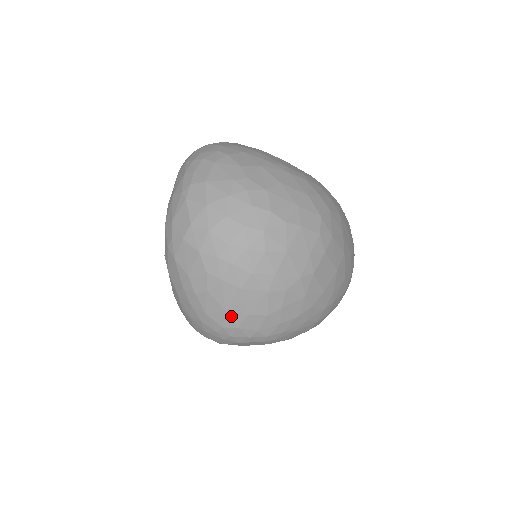
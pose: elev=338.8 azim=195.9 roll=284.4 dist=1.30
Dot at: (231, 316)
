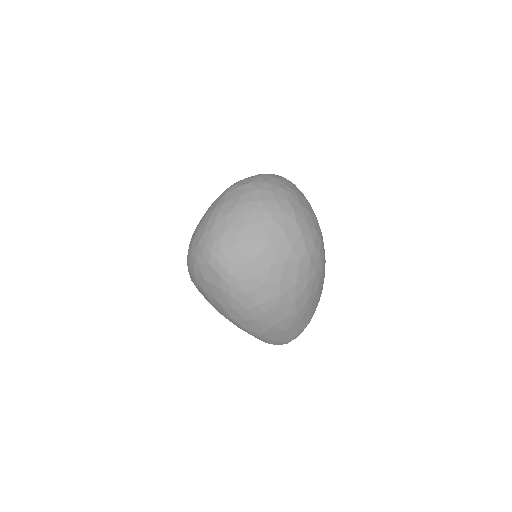
Dot at: (224, 238)
